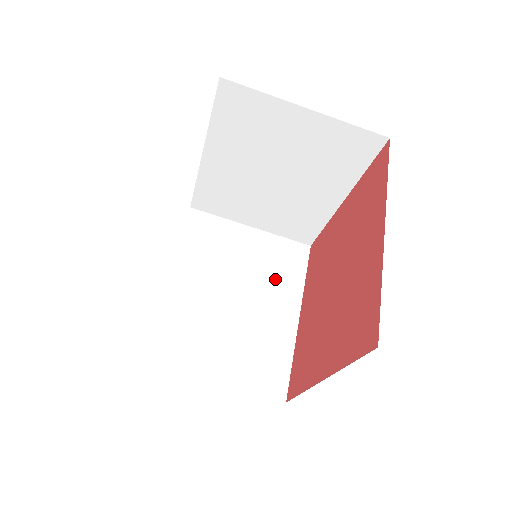
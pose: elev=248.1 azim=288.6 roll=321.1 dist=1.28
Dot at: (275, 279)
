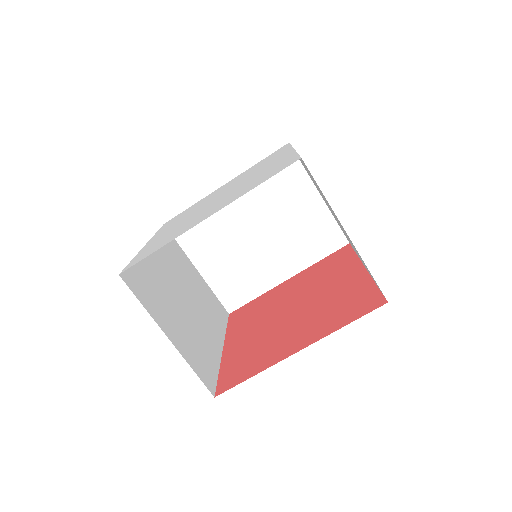
Dot at: (297, 245)
